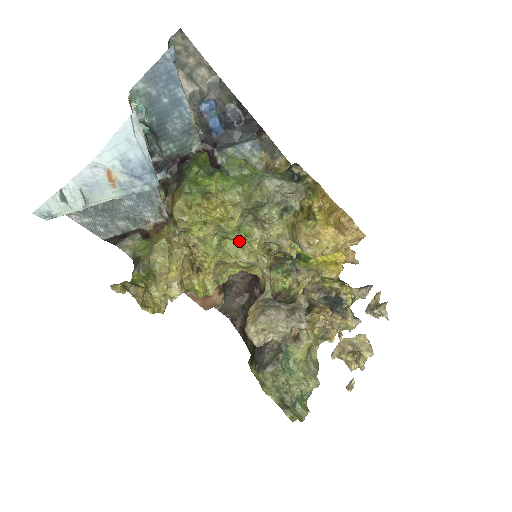
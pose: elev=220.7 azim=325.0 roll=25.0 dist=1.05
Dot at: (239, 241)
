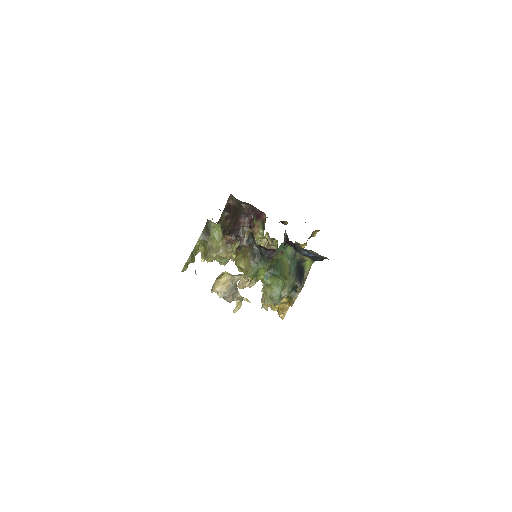
Dot at: occluded
